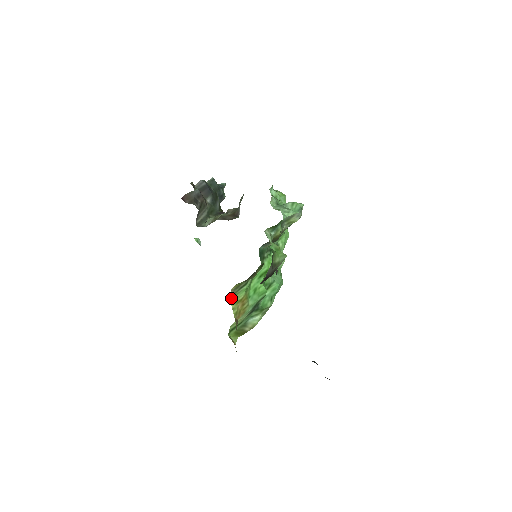
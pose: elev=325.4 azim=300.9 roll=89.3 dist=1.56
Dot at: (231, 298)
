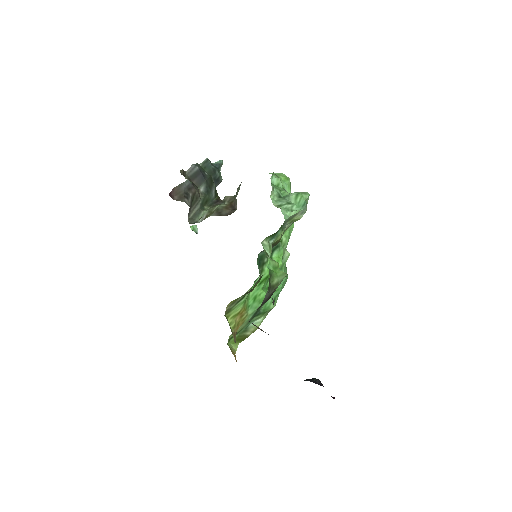
Dot at: (227, 314)
